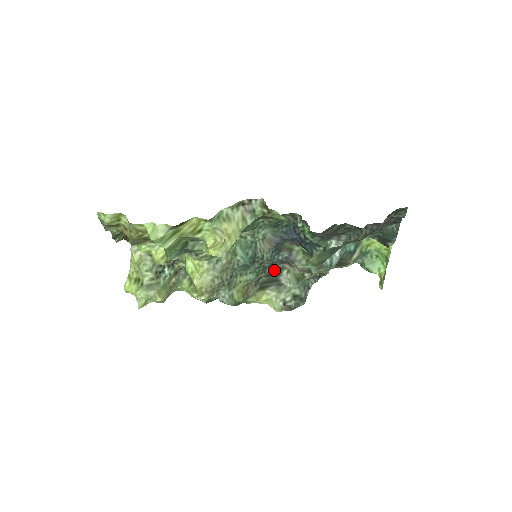
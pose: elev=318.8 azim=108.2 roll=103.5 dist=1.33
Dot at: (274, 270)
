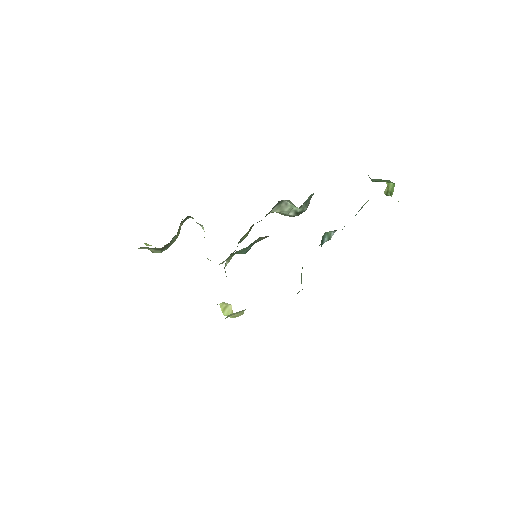
Dot at: occluded
